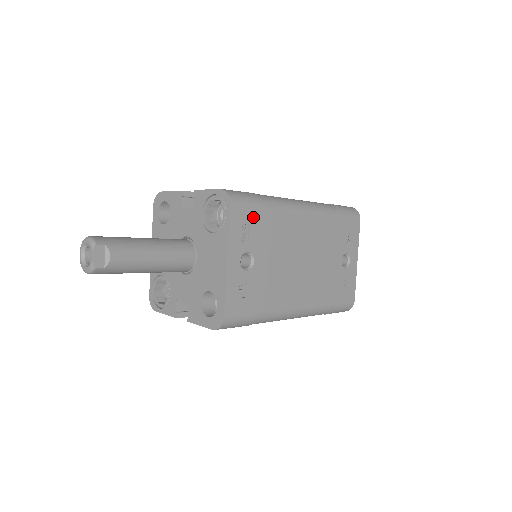
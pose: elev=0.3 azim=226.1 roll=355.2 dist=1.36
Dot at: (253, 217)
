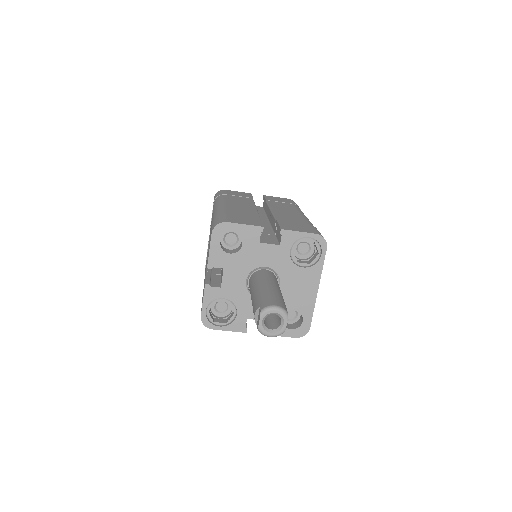
Dot at: occluded
